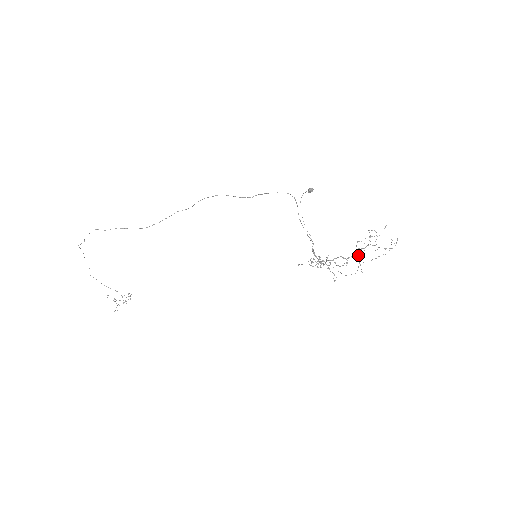
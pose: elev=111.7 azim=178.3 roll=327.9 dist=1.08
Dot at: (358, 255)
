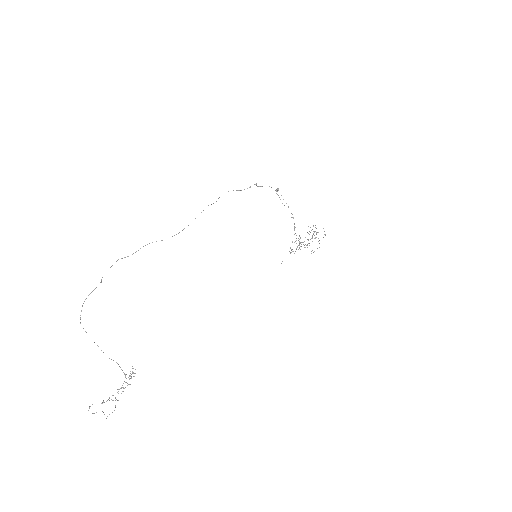
Dot at: occluded
